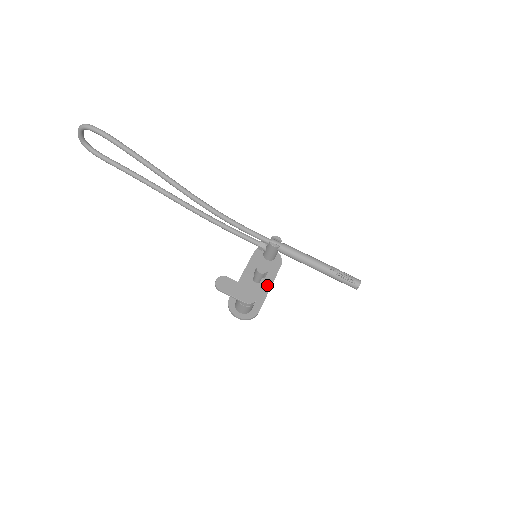
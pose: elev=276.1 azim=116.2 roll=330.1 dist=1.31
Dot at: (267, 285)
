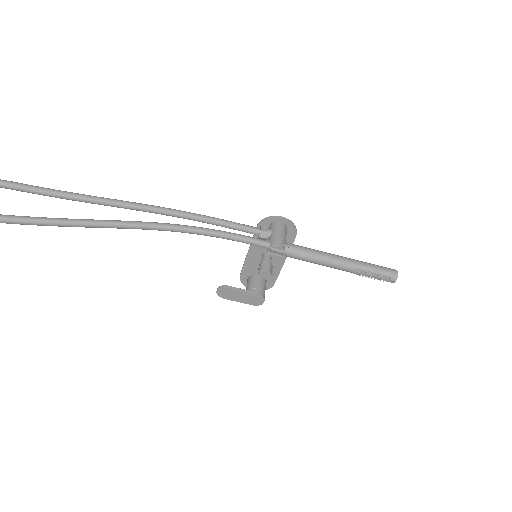
Dot at: (280, 260)
